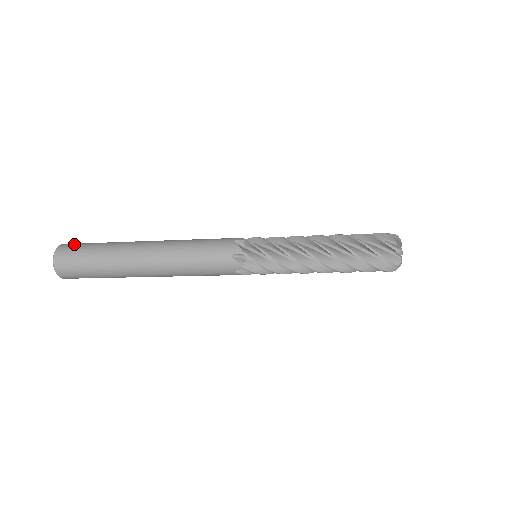
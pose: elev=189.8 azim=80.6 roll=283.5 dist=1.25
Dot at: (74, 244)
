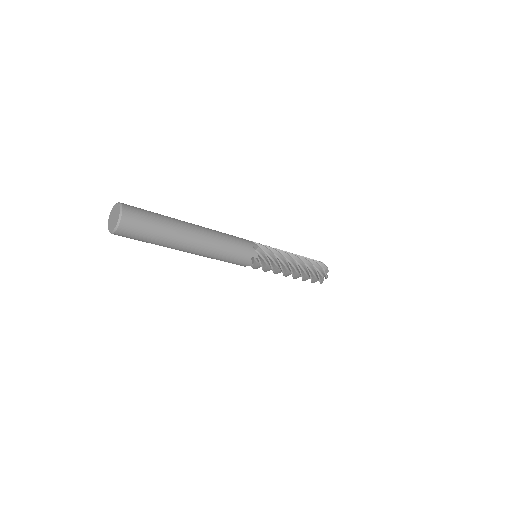
Dot at: occluded
